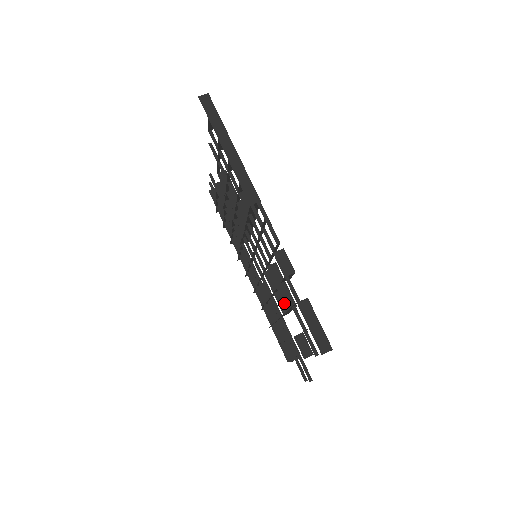
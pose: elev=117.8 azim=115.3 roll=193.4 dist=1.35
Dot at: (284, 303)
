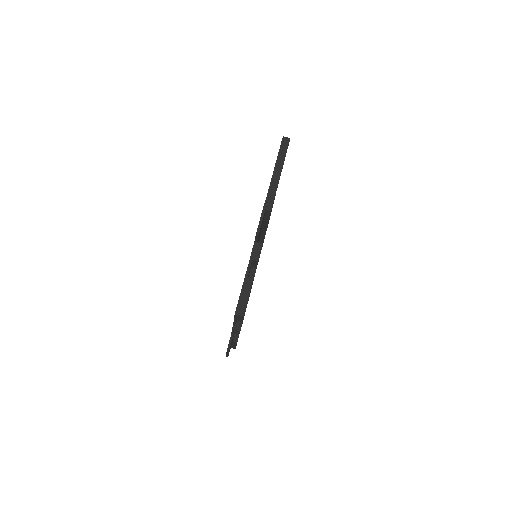
Dot at: occluded
